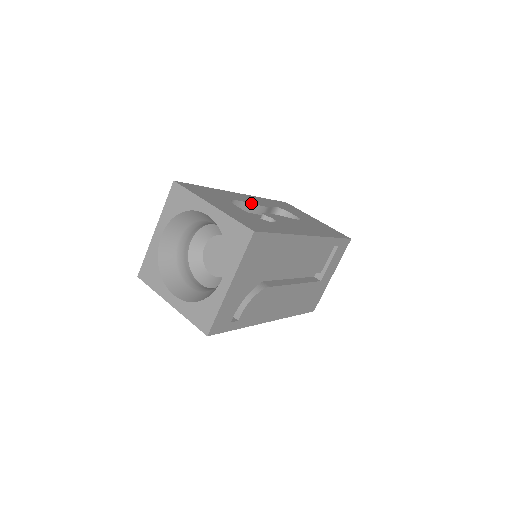
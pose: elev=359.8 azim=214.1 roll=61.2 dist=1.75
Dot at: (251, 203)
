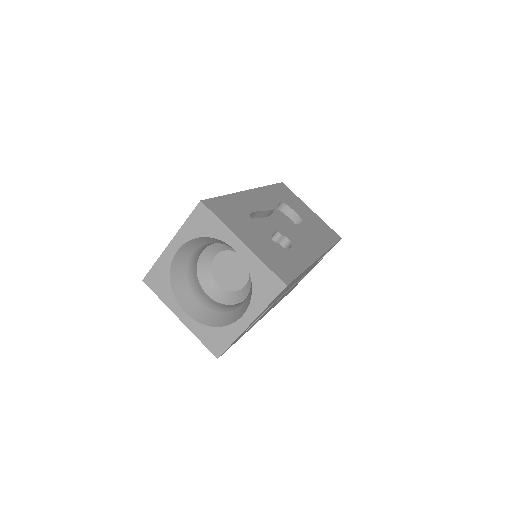
Dot at: (264, 210)
